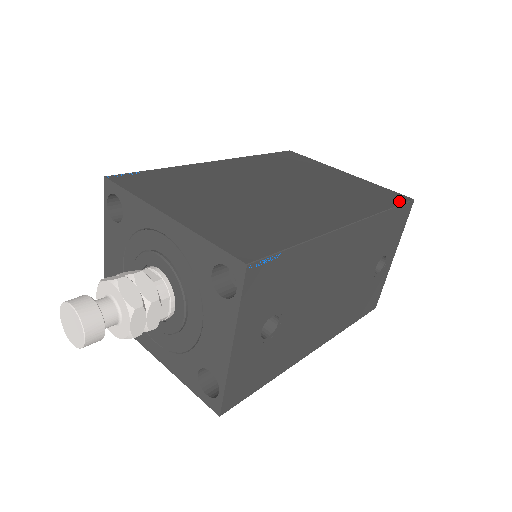
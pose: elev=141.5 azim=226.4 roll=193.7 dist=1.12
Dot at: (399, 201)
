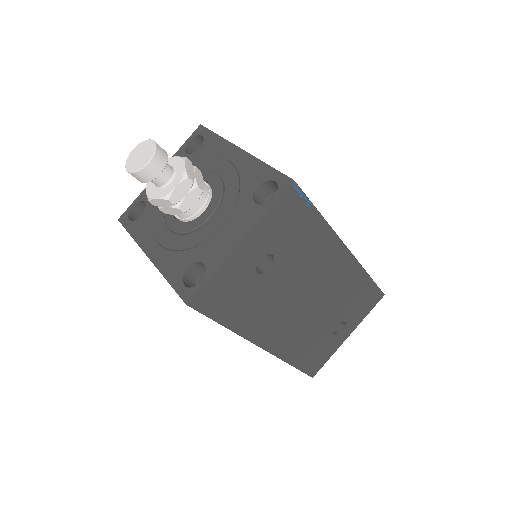
Dot at: occluded
